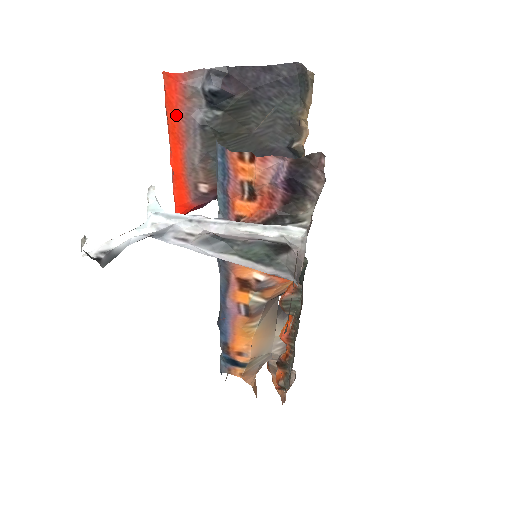
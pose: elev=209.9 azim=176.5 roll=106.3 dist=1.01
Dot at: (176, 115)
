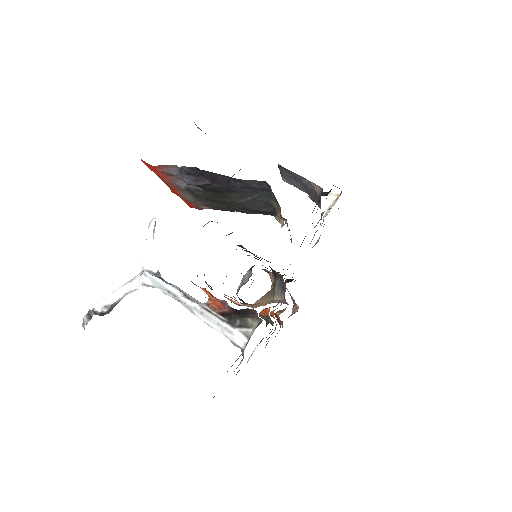
Dot at: (162, 179)
